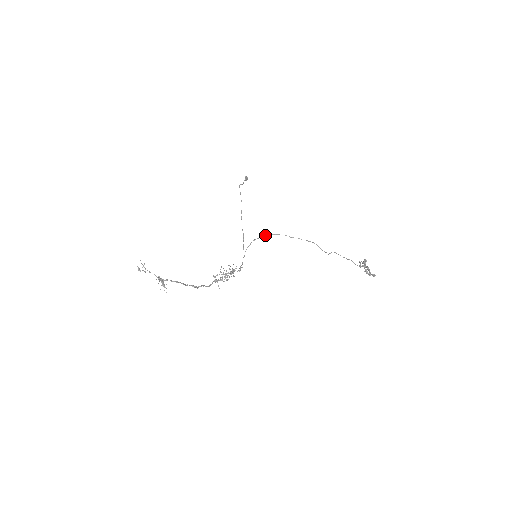
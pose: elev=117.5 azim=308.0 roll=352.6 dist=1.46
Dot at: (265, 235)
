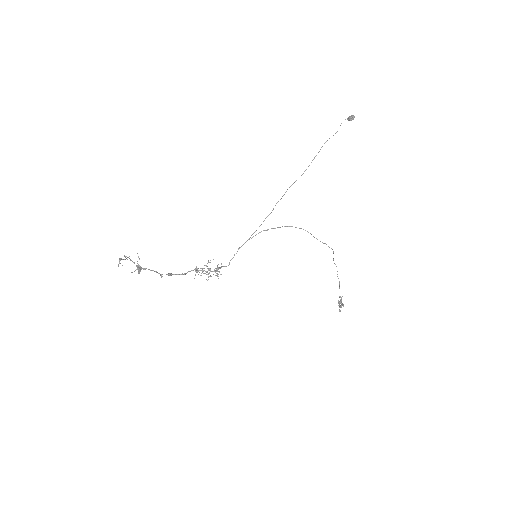
Dot at: (290, 226)
